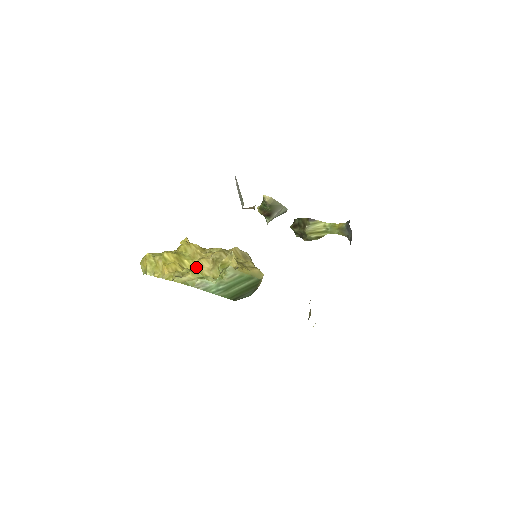
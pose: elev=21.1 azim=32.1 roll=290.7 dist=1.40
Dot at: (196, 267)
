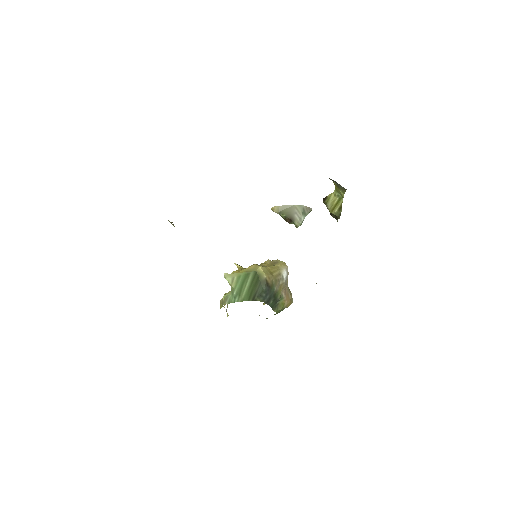
Dot at: occluded
